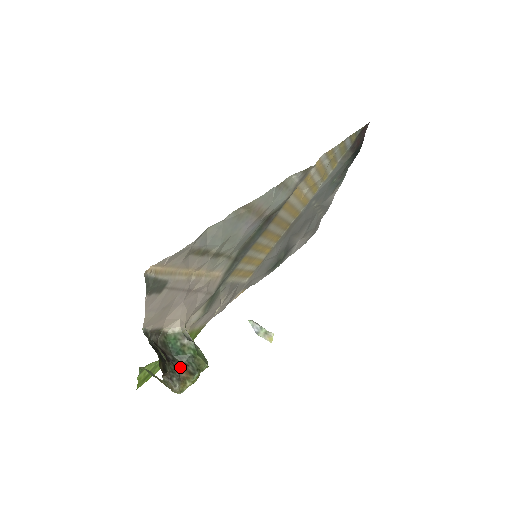
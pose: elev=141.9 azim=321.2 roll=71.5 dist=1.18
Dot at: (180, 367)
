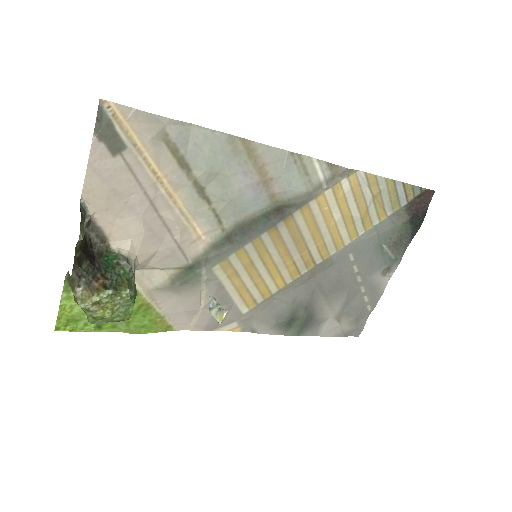
Dot at: (99, 276)
